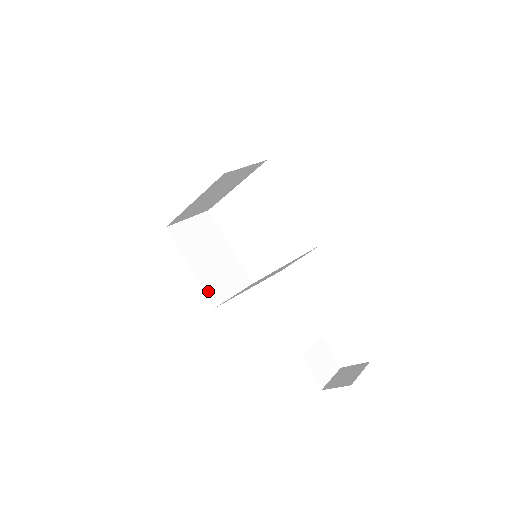
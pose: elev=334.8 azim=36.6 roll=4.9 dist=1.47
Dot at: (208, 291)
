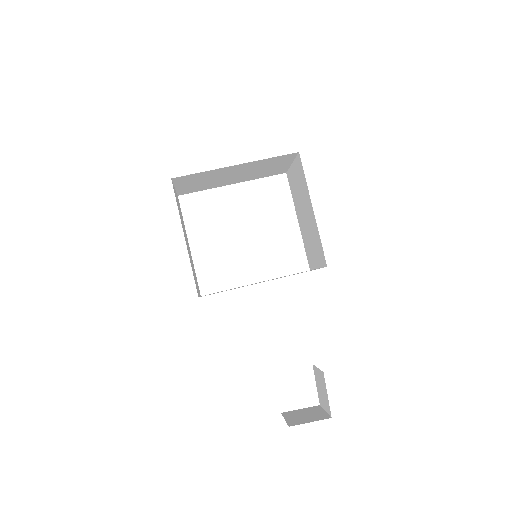
Dot at: (193, 275)
